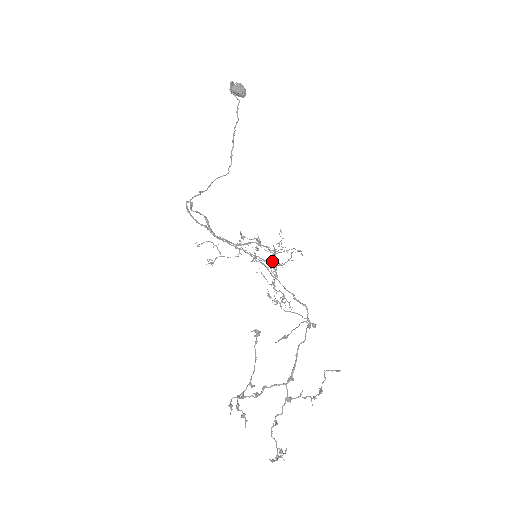
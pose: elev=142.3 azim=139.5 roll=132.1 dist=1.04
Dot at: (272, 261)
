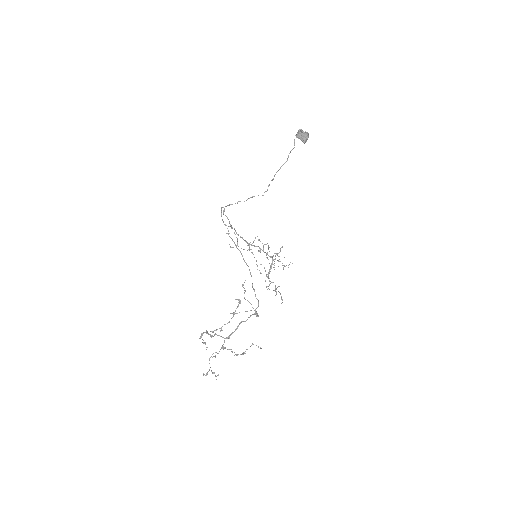
Dot at: occluded
